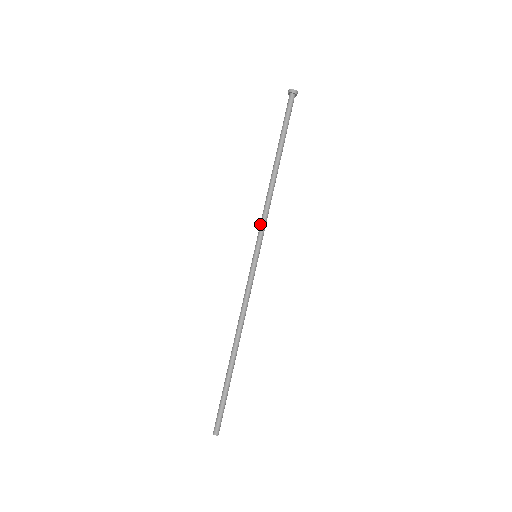
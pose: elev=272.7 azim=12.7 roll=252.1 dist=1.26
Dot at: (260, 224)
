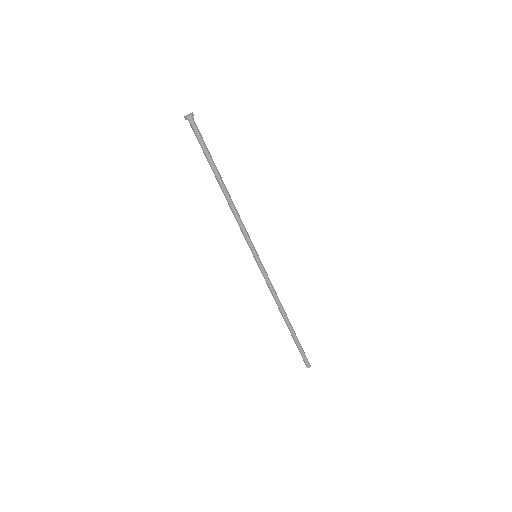
Dot at: (242, 233)
